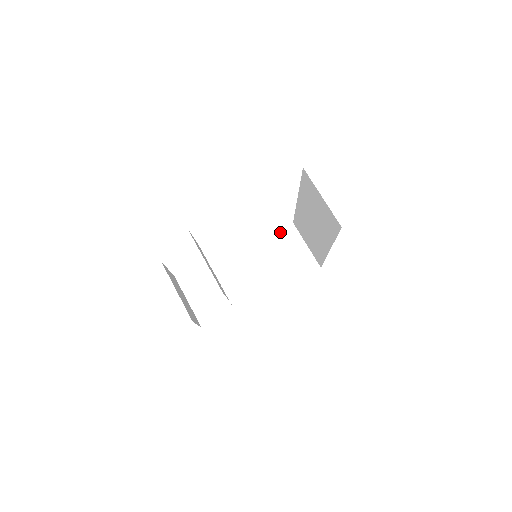
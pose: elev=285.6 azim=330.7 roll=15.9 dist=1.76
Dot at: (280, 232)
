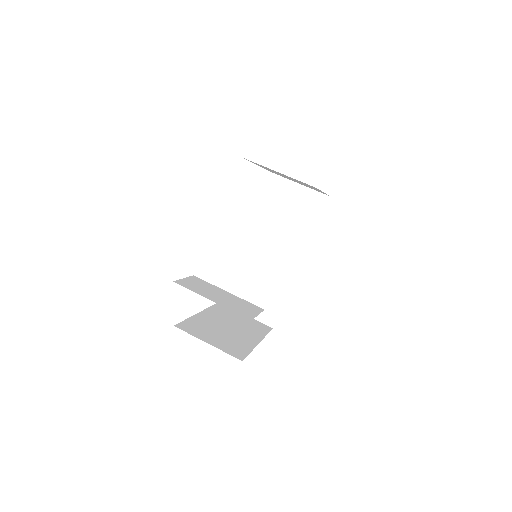
Dot at: (215, 306)
